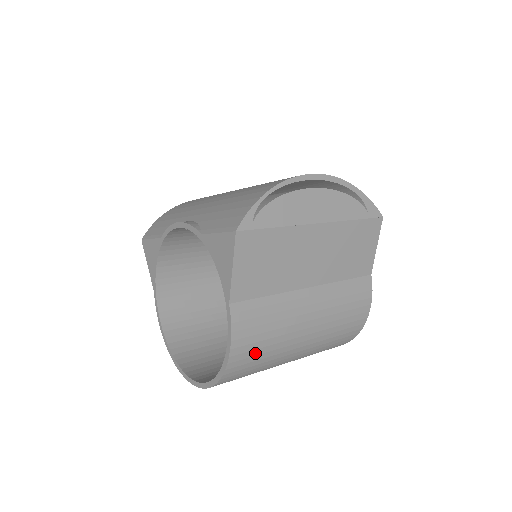
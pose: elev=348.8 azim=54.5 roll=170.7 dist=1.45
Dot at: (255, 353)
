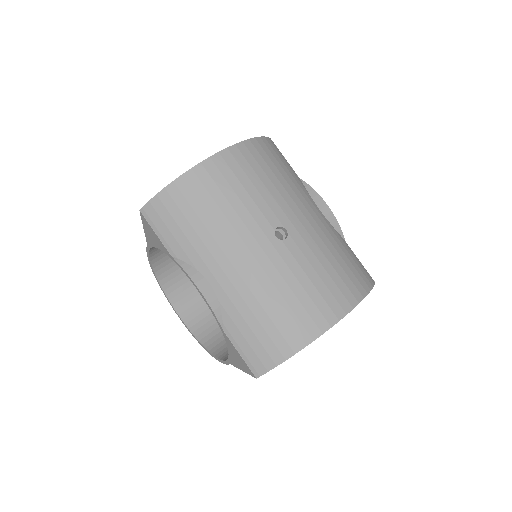
Dot at: occluded
